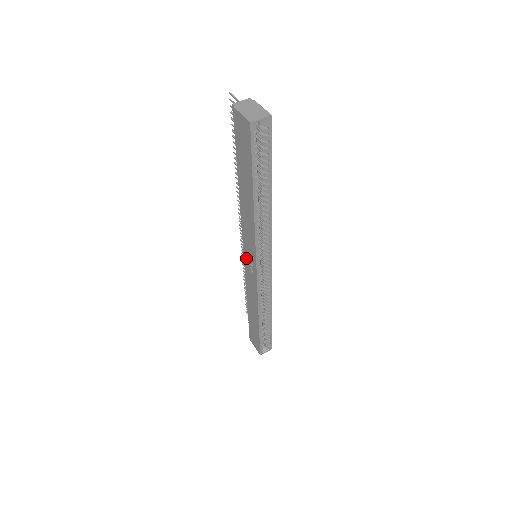
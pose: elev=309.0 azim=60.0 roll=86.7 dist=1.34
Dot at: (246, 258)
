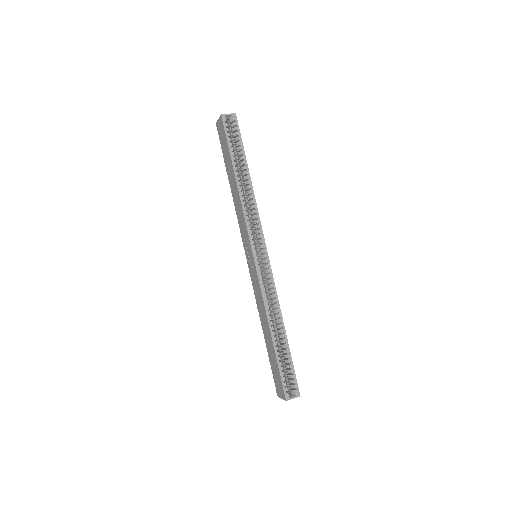
Dot at: (247, 258)
